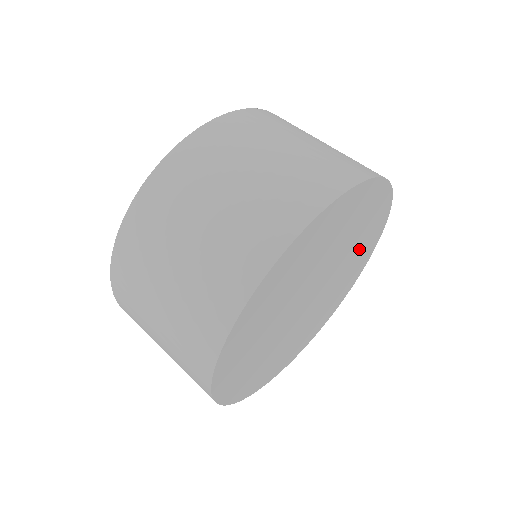
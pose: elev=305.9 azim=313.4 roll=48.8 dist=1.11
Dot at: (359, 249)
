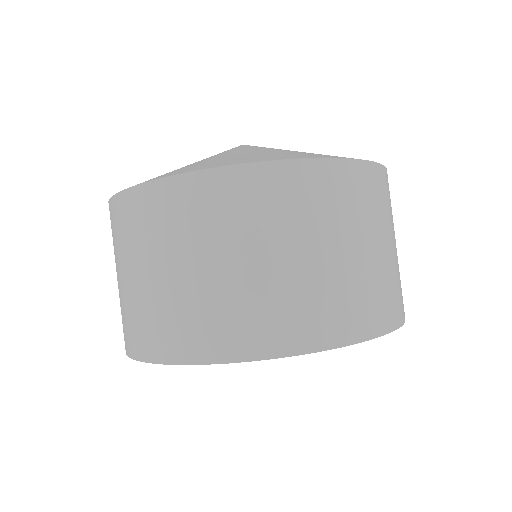
Dot at: occluded
